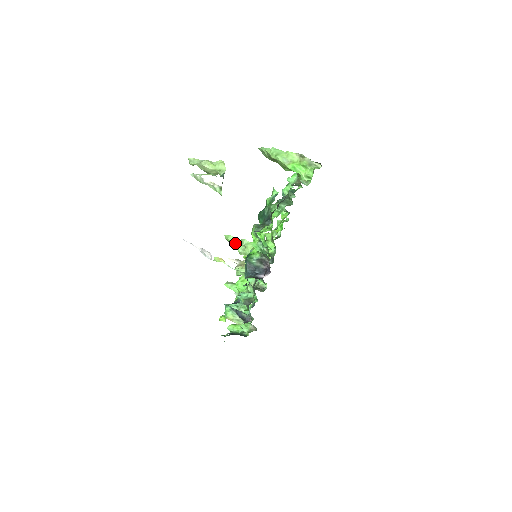
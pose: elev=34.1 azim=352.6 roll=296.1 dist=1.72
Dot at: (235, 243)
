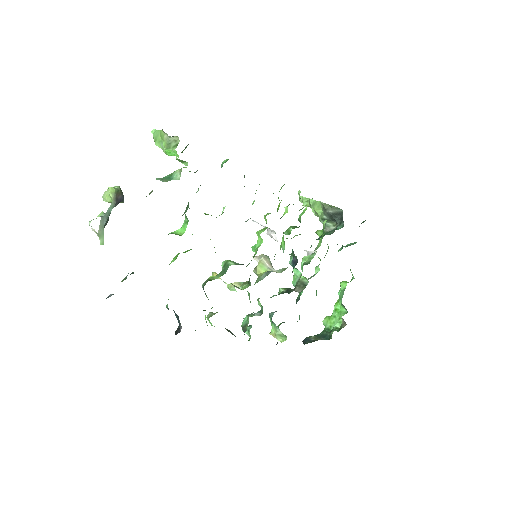
Dot at: occluded
